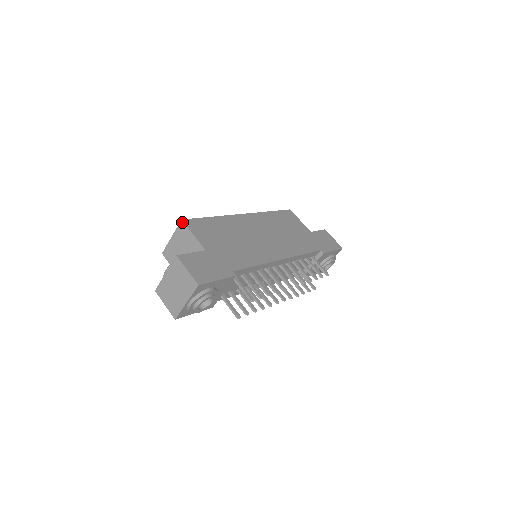
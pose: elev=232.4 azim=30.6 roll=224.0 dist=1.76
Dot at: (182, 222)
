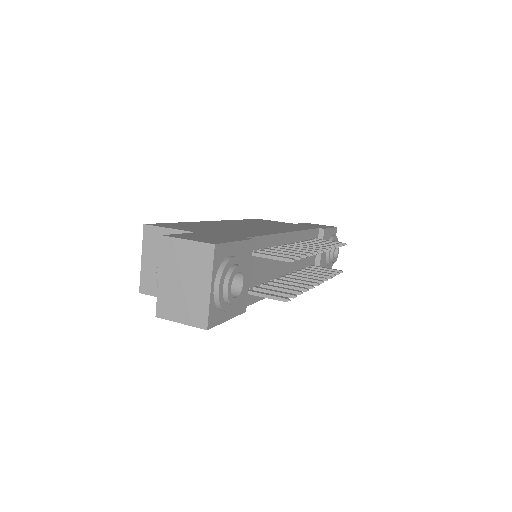
Dot at: (146, 226)
